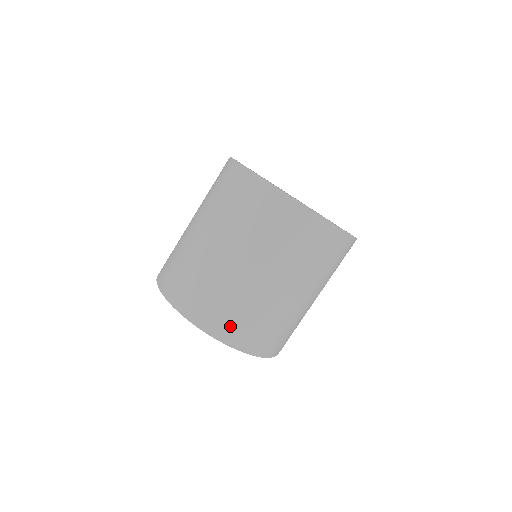
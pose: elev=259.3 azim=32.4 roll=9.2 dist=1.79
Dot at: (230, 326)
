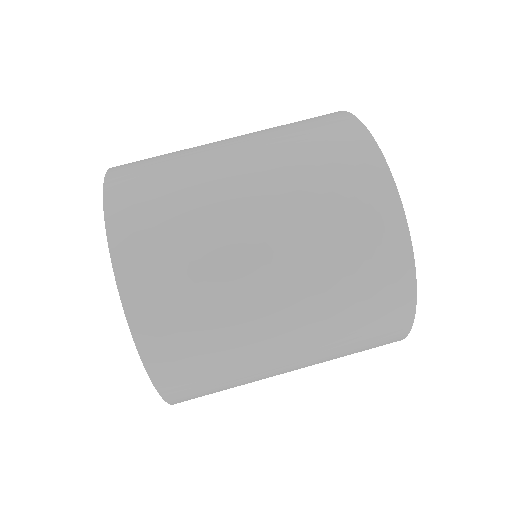
Dot at: (151, 269)
